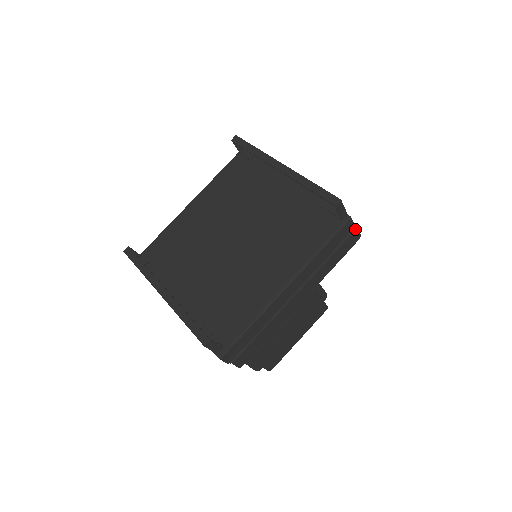
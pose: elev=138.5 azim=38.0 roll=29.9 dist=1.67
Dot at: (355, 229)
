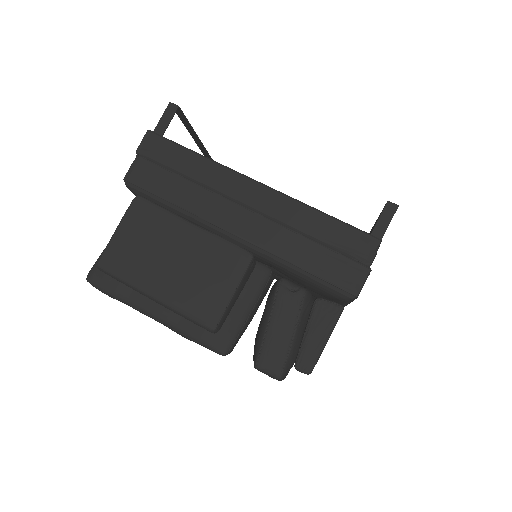
Dot at: (366, 266)
